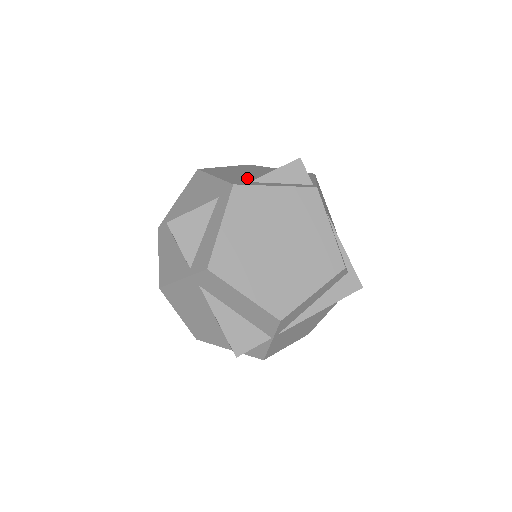
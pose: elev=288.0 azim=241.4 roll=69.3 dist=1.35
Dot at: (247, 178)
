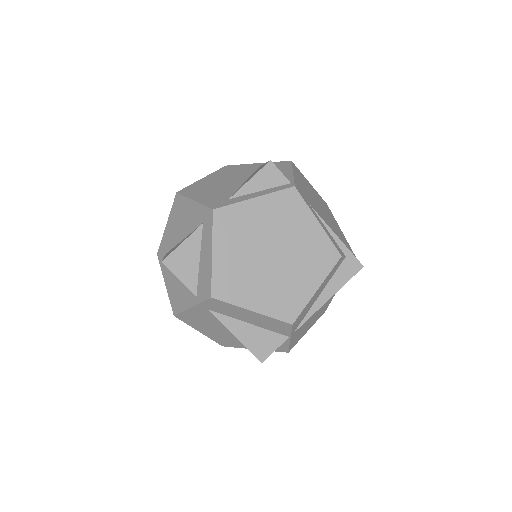
Dot at: (225, 193)
